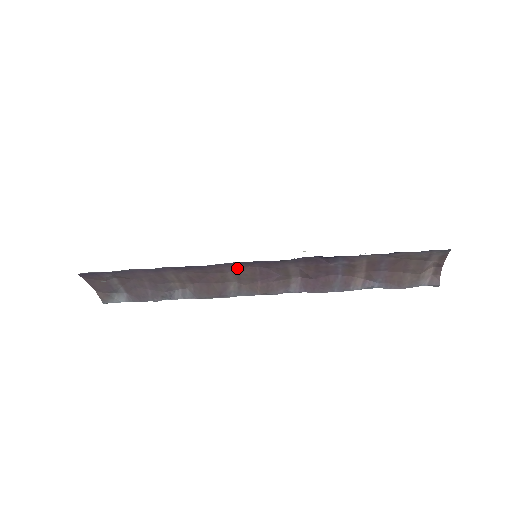
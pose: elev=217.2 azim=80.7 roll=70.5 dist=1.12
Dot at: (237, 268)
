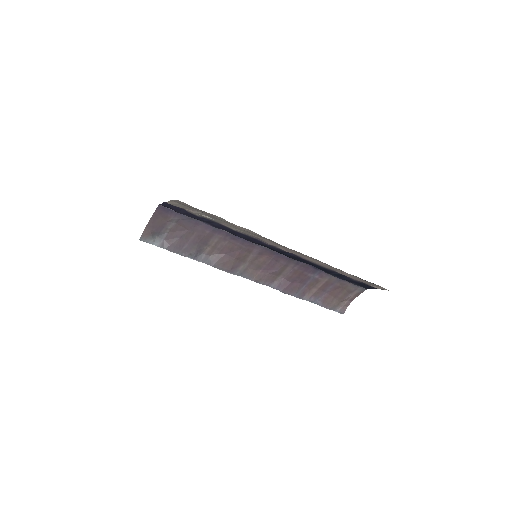
Dot at: (261, 253)
